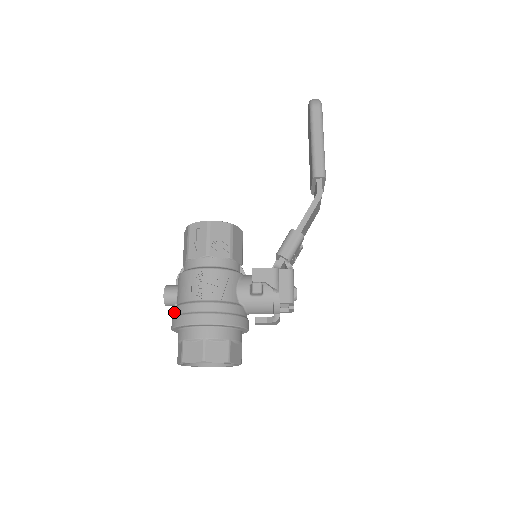
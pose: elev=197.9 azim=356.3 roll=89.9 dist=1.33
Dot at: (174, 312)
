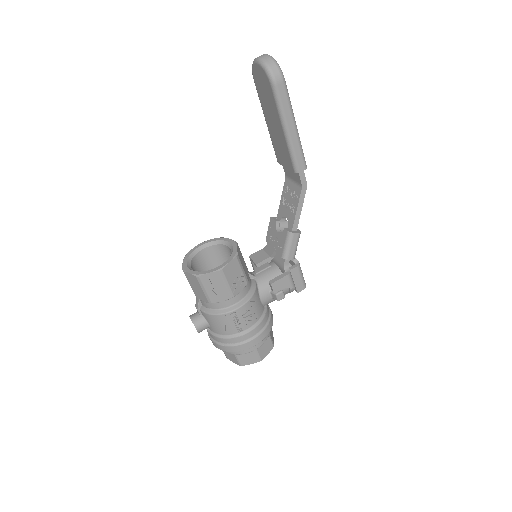
Dot at: (215, 339)
